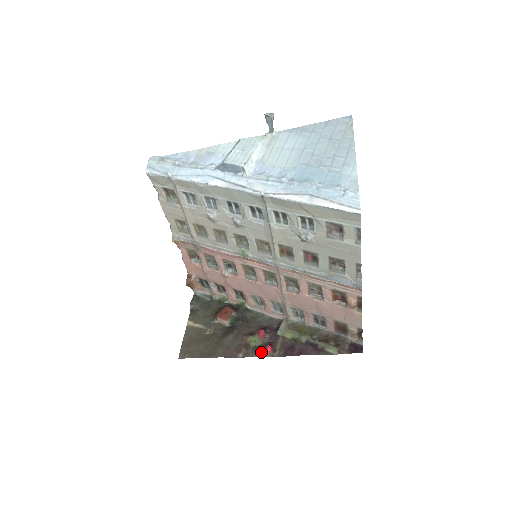
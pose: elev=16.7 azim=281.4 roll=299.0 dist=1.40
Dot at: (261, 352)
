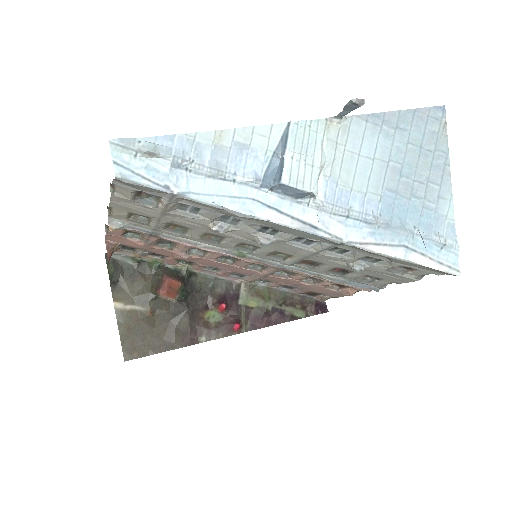
Dot at: (227, 331)
